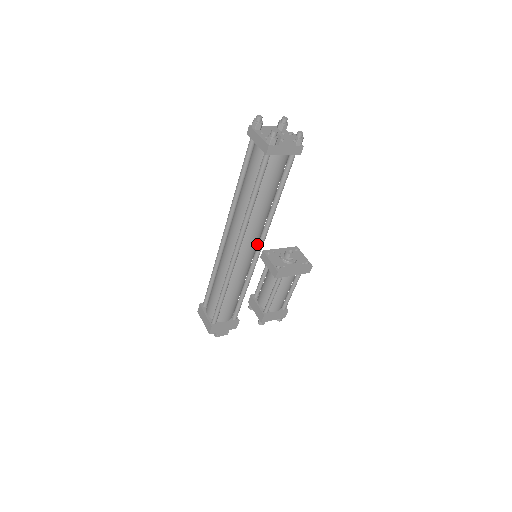
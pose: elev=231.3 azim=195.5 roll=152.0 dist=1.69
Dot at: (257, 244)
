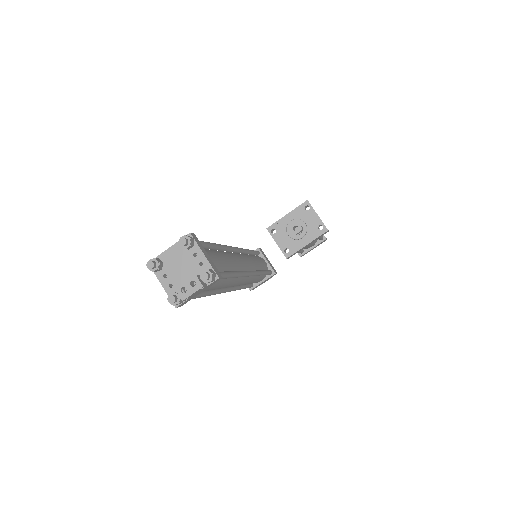
Dot at: occluded
